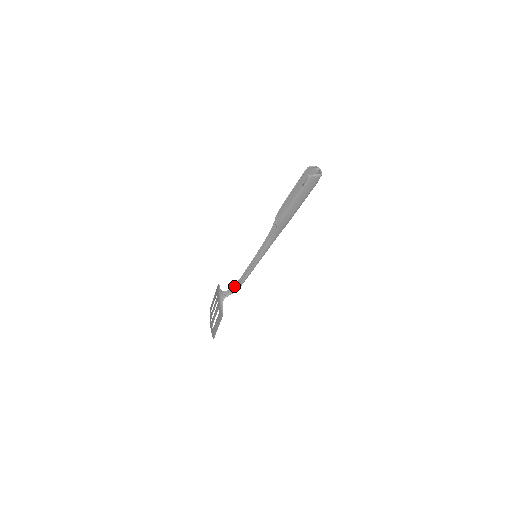
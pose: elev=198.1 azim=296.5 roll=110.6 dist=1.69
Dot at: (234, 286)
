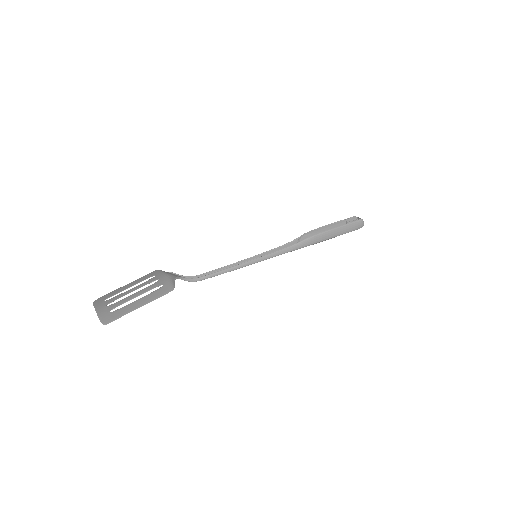
Dot at: (194, 276)
